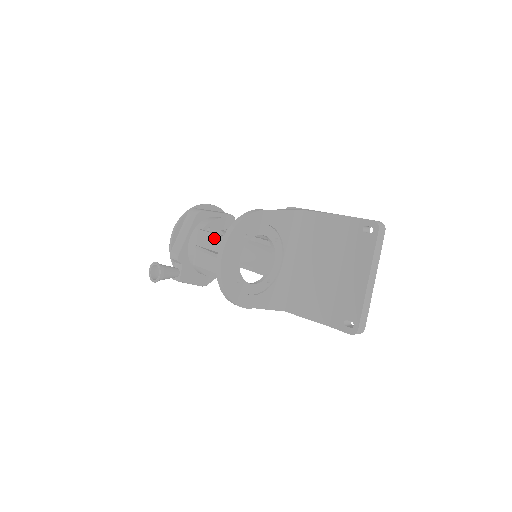
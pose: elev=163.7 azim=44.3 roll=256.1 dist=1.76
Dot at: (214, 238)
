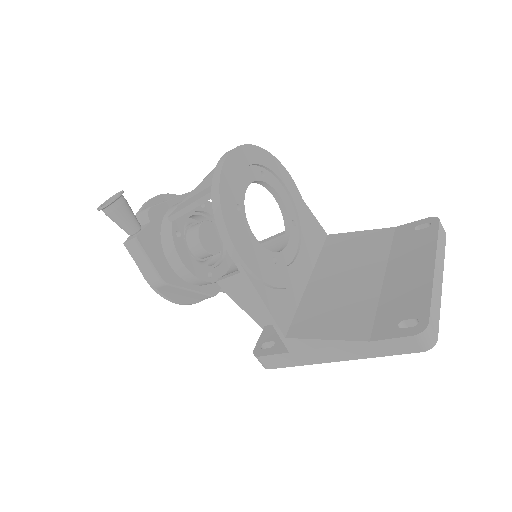
Dot at: occluded
